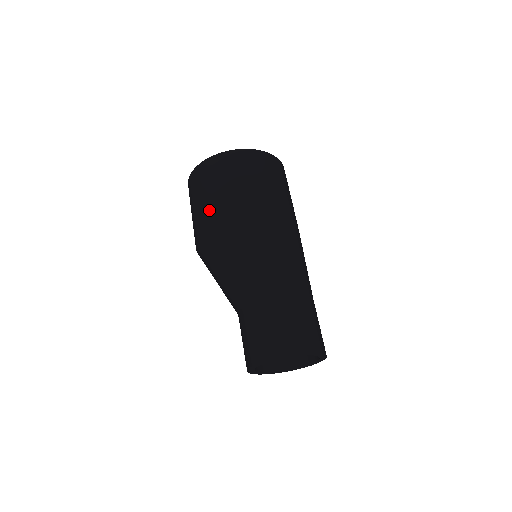
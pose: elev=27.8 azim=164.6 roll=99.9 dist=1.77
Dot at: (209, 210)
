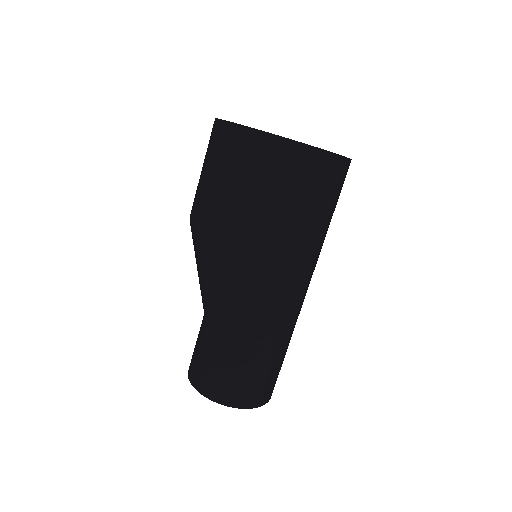
Dot at: (196, 195)
